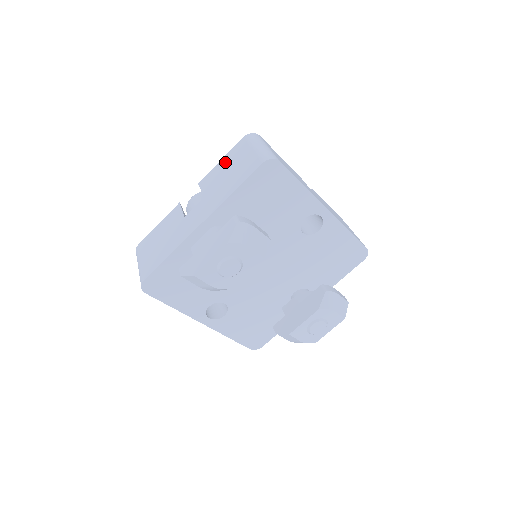
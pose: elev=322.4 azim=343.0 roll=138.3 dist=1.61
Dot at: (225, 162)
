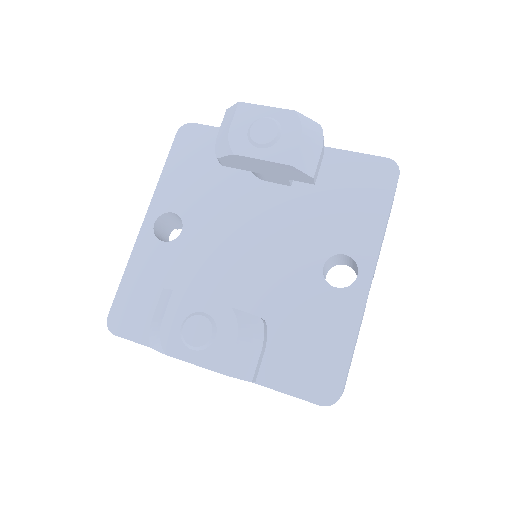
Dot at: occluded
